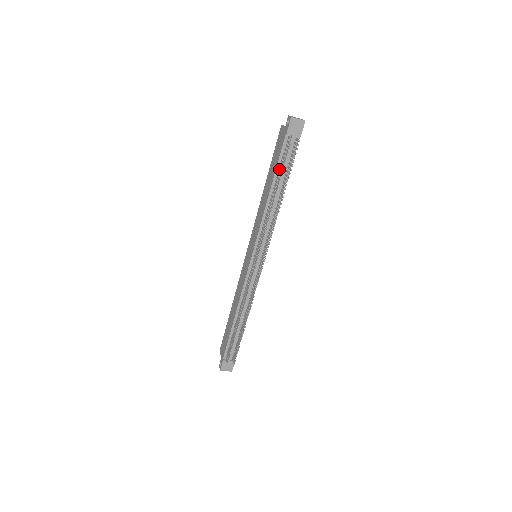
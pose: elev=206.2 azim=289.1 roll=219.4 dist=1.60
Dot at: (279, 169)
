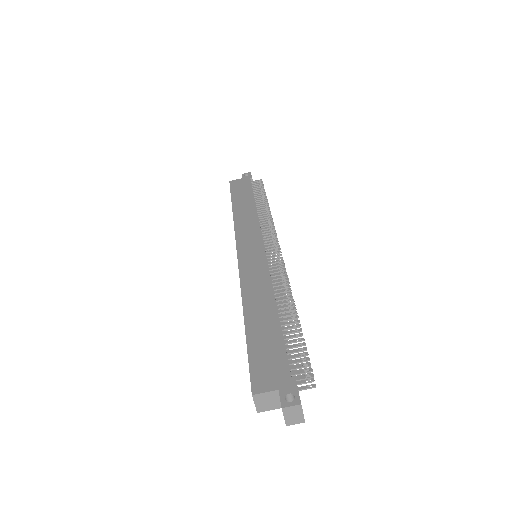
Dot at: (256, 194)
